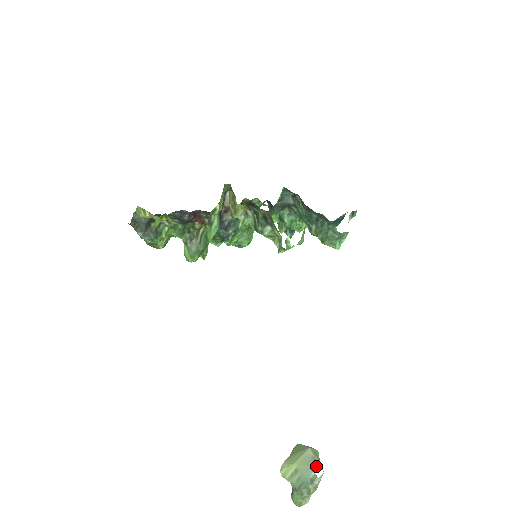
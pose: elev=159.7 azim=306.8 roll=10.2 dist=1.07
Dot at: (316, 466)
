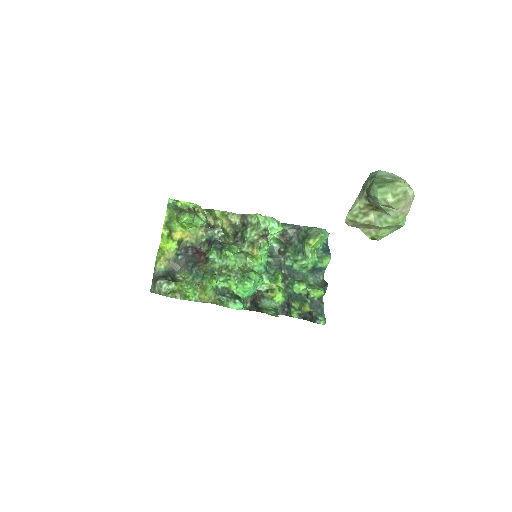
Dot at: occluded
